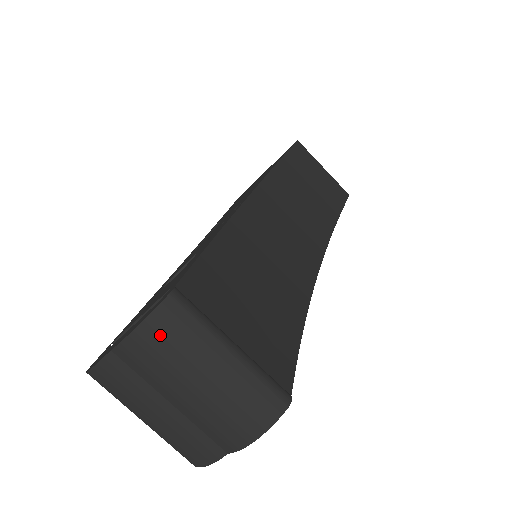
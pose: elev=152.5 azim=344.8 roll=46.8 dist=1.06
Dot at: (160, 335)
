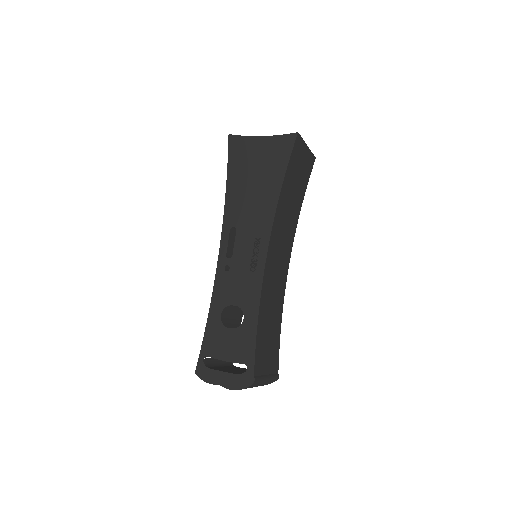
Dot at: occluded
